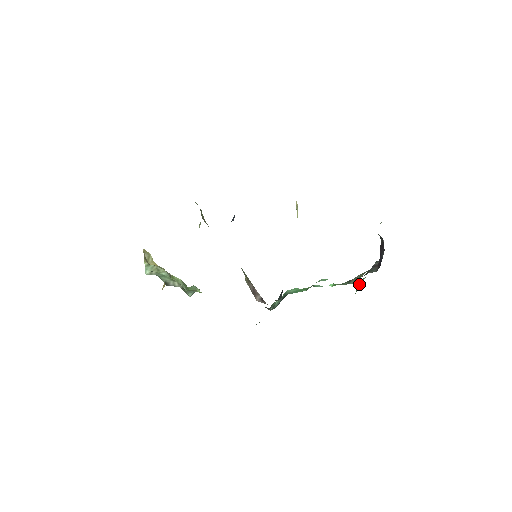
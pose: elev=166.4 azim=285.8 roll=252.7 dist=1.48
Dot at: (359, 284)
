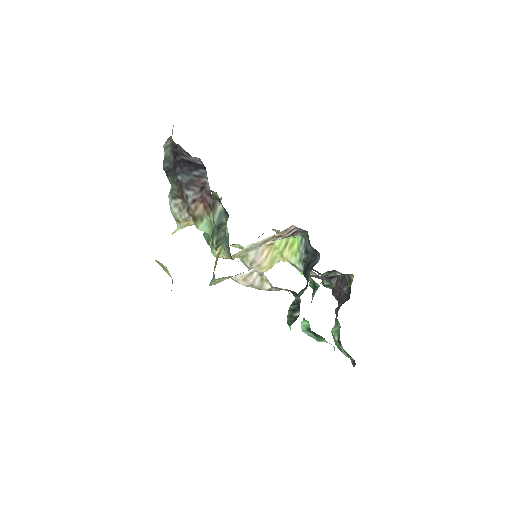
Dot at: (334, 330)
